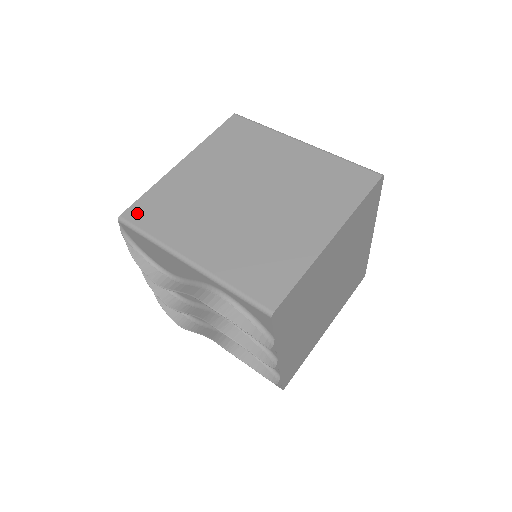
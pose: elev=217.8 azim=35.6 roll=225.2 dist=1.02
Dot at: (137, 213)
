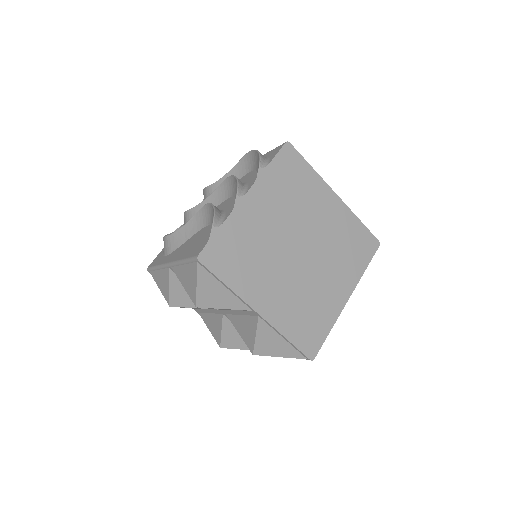
Dot at: occluded
